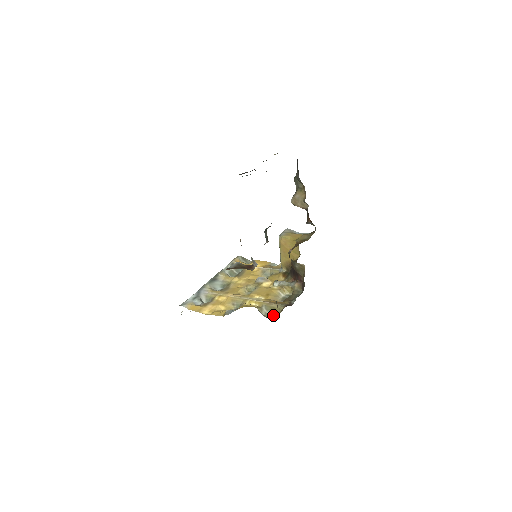
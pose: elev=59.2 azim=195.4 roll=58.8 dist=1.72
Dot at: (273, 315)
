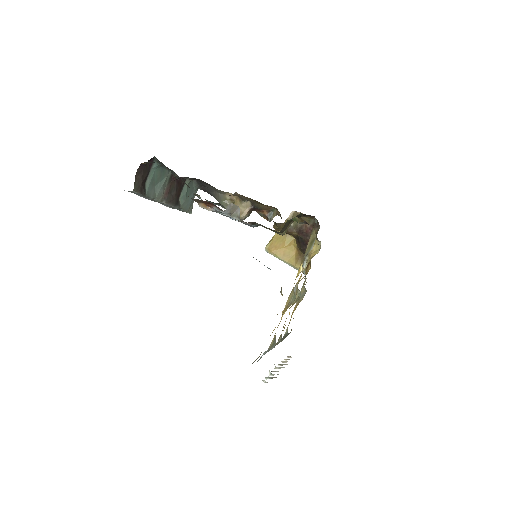
Dot at: (314, 241)
